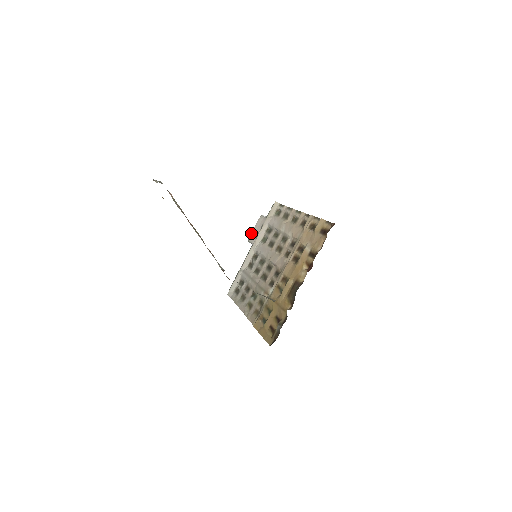
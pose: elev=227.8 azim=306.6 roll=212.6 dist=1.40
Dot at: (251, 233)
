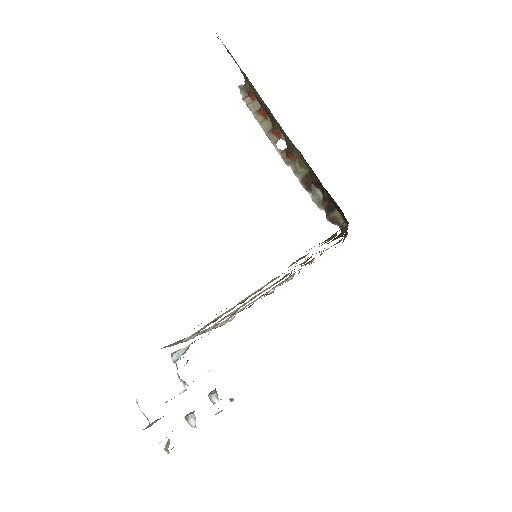
Dot at: (177, 350)
